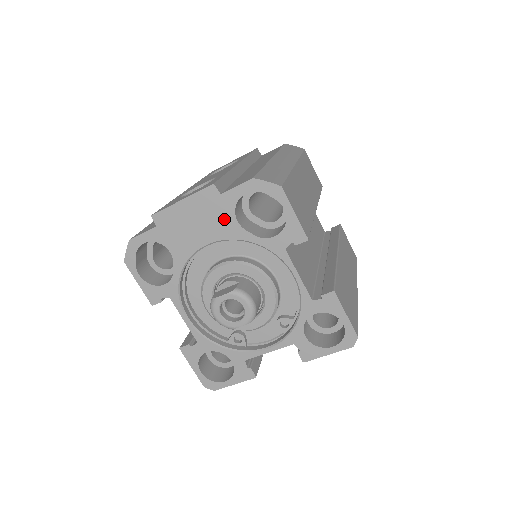
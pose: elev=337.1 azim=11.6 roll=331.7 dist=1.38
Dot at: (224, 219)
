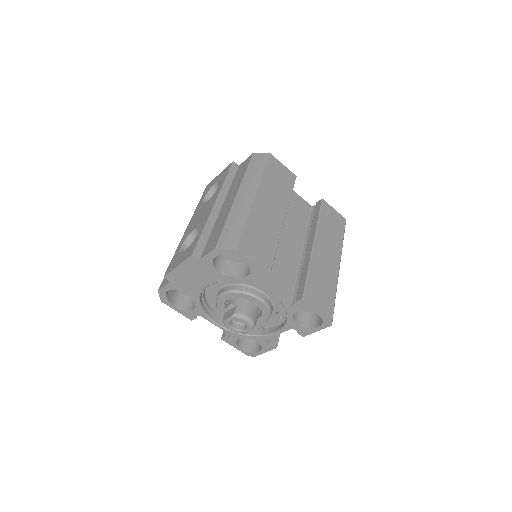
Dot at: (209, 272)
